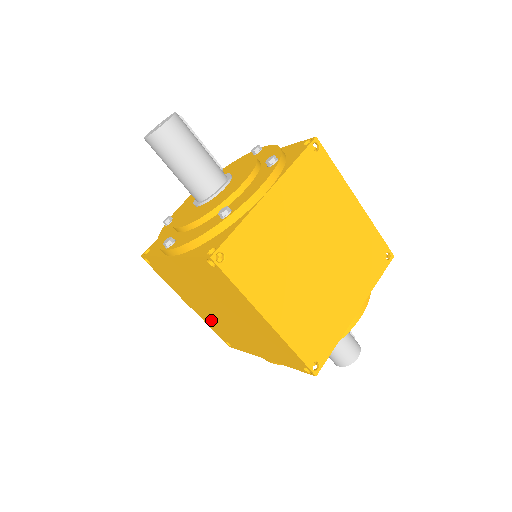
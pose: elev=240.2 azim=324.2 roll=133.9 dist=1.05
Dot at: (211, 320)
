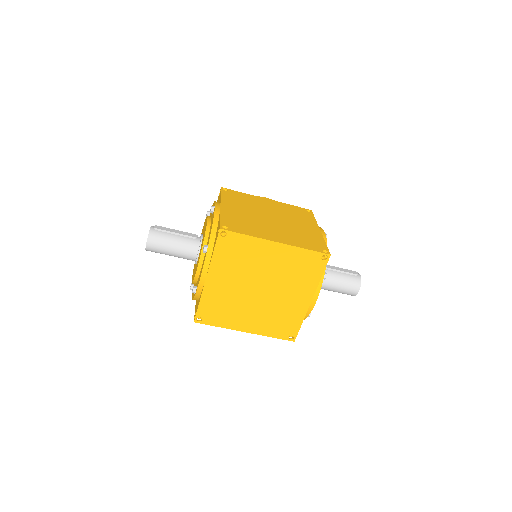
Dot at: occluded
